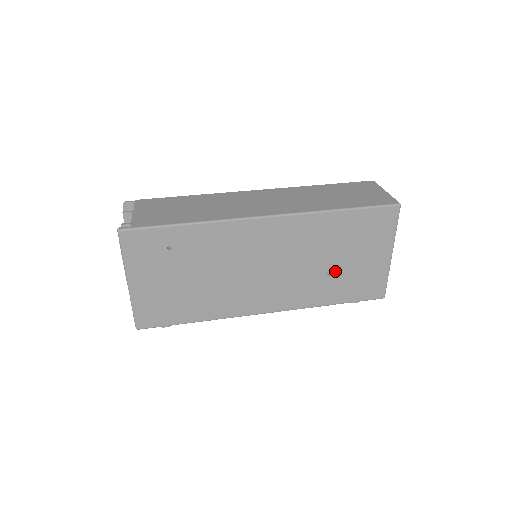
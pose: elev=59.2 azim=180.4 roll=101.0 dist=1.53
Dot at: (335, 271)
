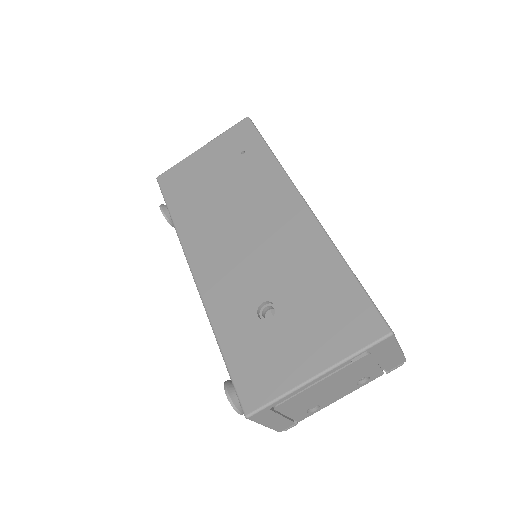
Dot at: occluded
